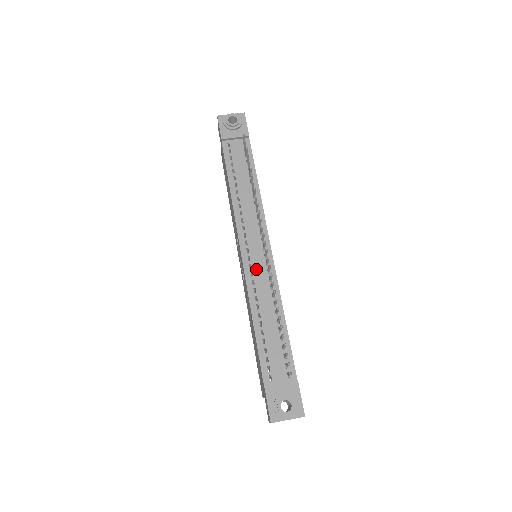
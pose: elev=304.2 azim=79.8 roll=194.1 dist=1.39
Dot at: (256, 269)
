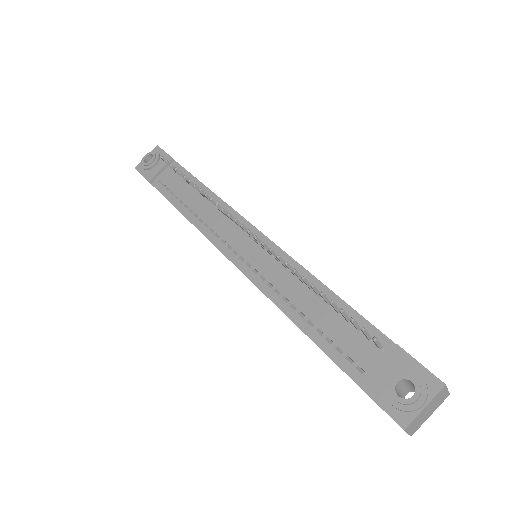
Dot at: (256, 263)
